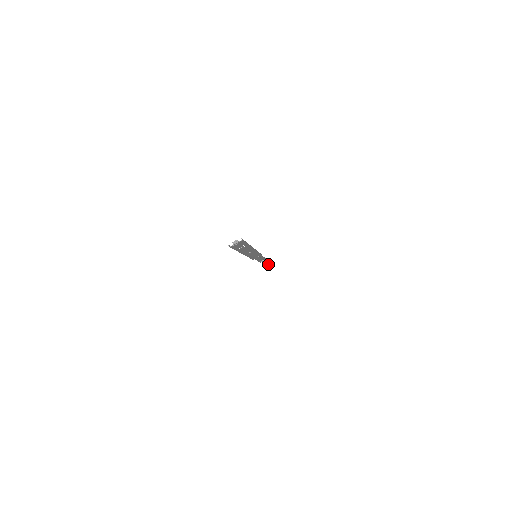
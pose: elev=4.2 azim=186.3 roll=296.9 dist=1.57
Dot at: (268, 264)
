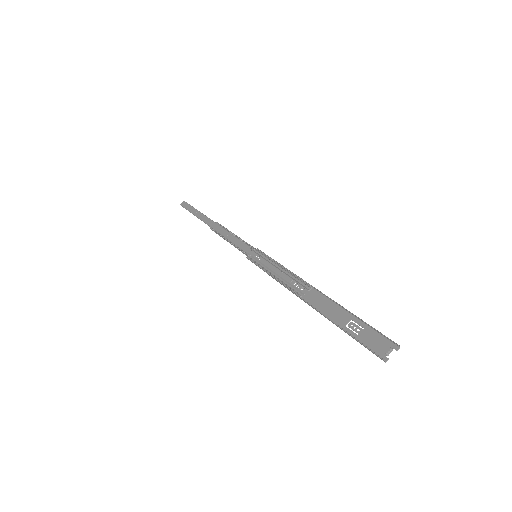
Dot at: (183, 204)
